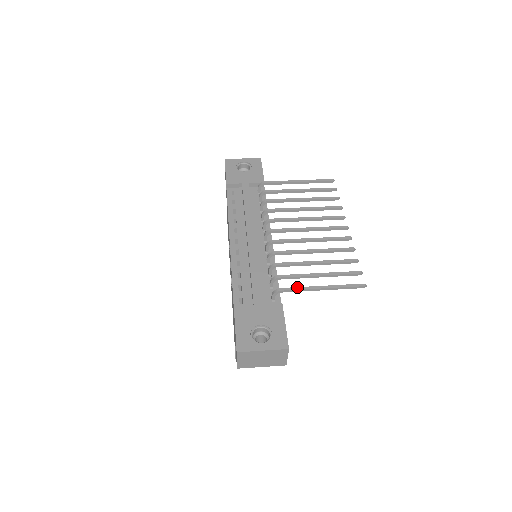
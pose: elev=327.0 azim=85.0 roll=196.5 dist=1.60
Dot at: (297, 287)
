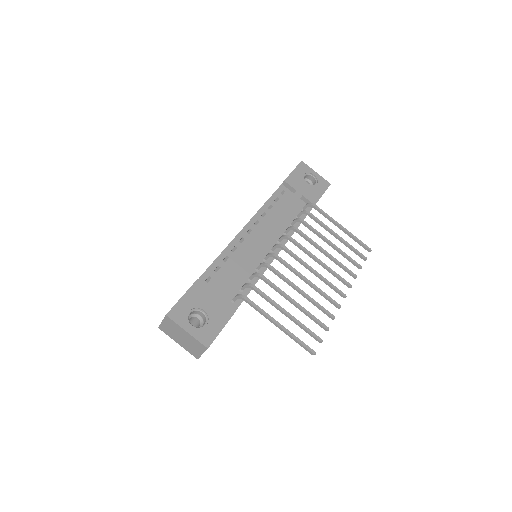
Dot at: occluded
